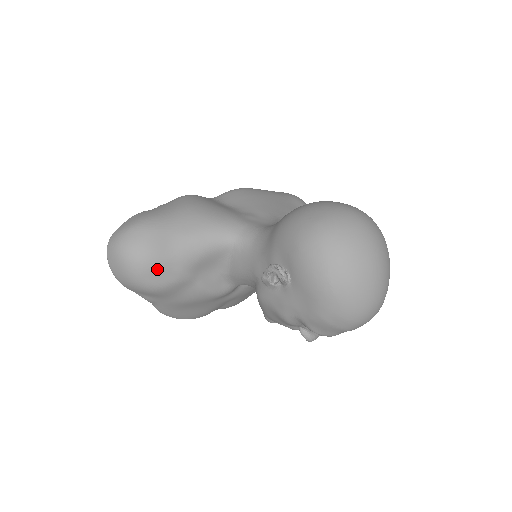
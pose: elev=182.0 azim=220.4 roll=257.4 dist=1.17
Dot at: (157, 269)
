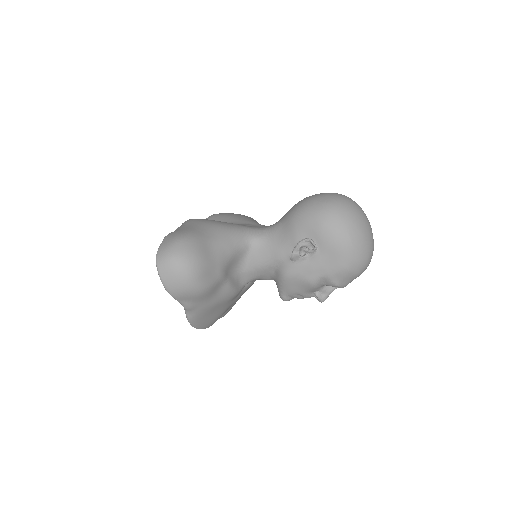
Dot at: (206, 271)
